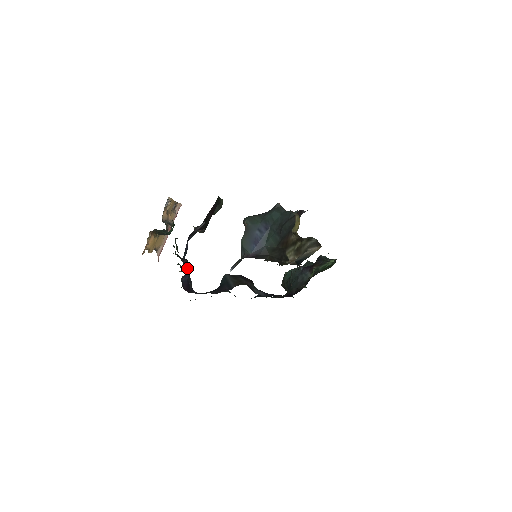
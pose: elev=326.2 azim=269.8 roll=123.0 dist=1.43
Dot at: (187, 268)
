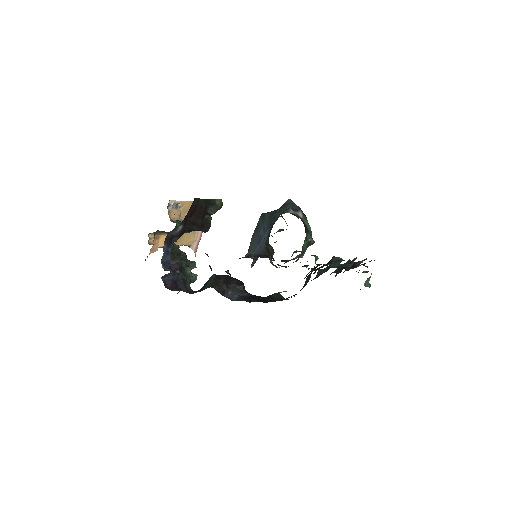
Dot at: (177, 267)
